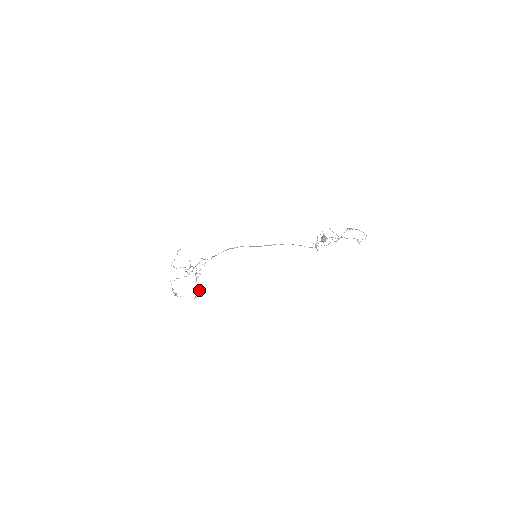
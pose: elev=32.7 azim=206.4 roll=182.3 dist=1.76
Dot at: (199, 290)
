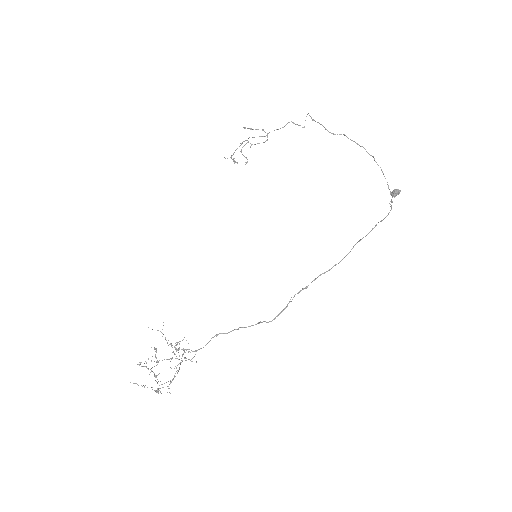
Dot at: occluded
